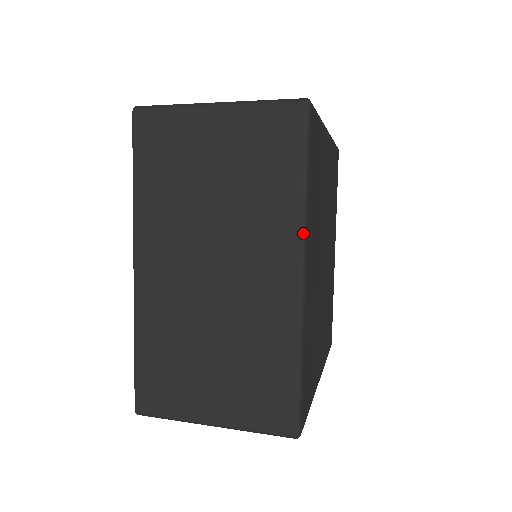
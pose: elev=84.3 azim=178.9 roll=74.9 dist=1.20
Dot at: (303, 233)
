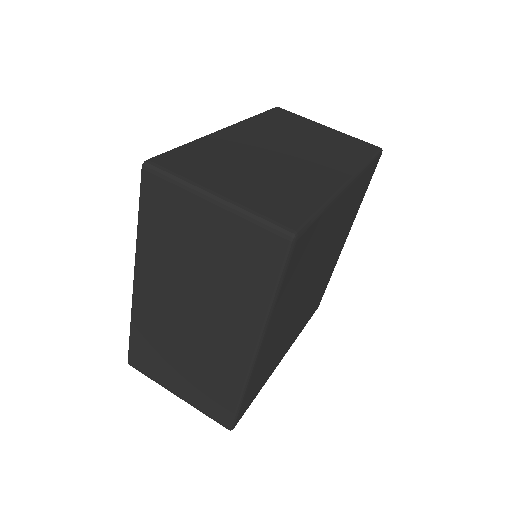
Dot at: (263, 328)
